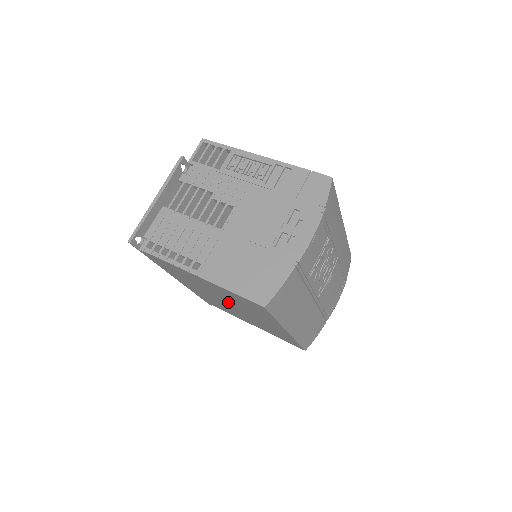
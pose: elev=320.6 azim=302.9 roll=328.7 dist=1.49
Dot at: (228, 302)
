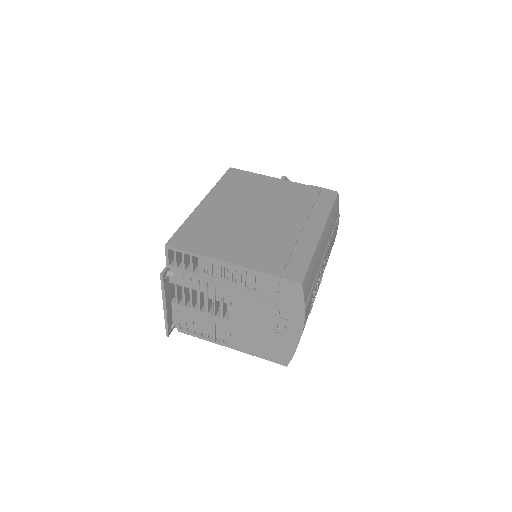
Dot at: occluded
